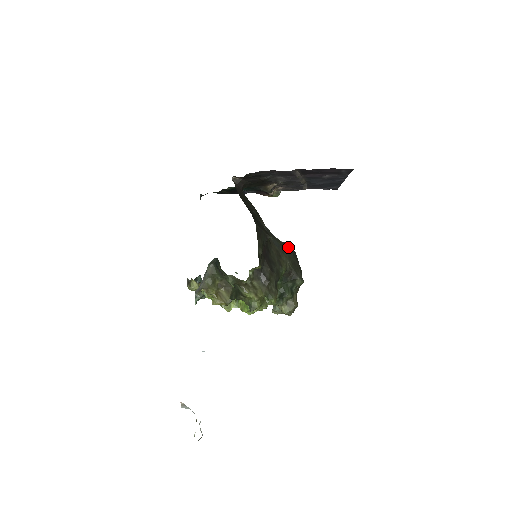
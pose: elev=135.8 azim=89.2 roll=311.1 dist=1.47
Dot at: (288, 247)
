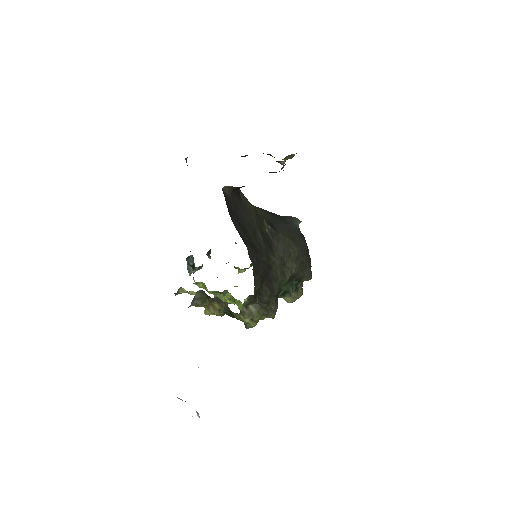
Dot at: (297, 242)
